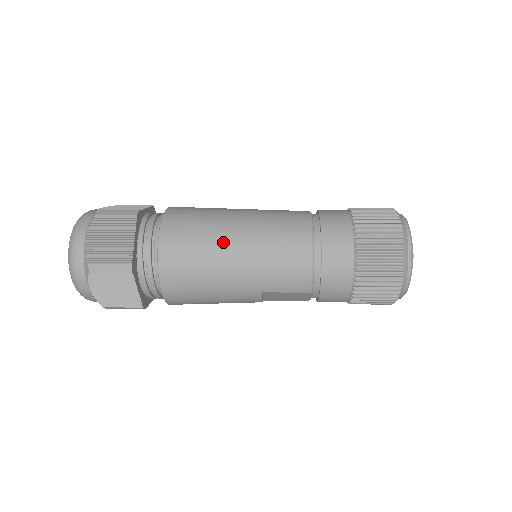
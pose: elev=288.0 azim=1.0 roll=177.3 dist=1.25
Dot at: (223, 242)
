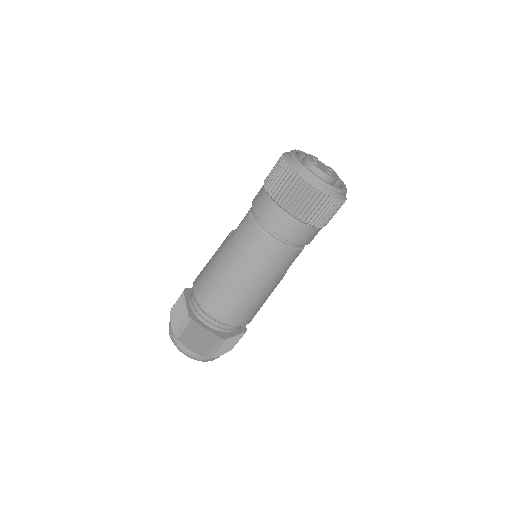
Dot at: (239, 288)
